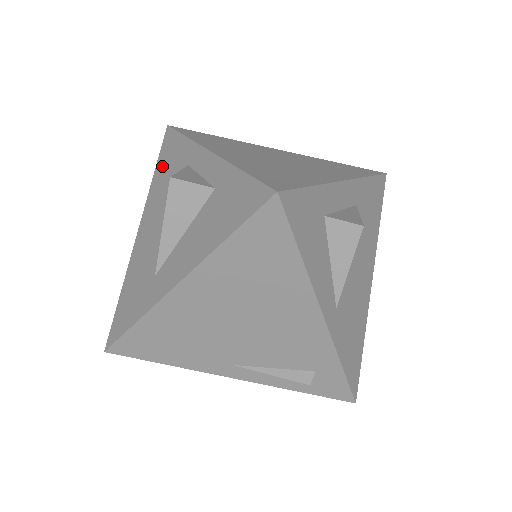
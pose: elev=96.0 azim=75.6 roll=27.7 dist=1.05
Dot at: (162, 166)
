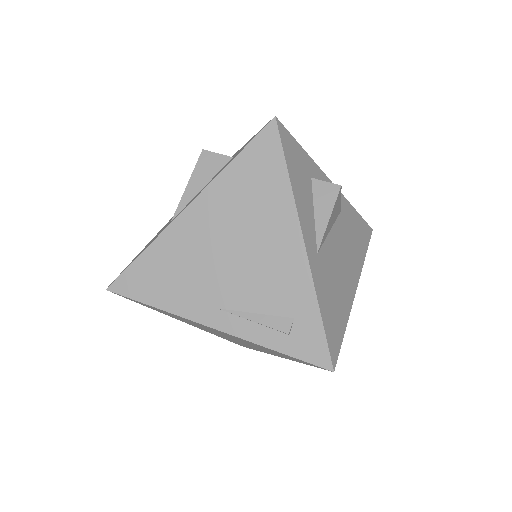
Dot at: occluded
